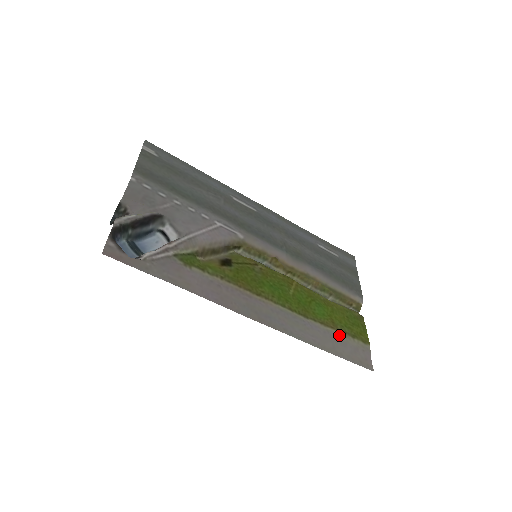
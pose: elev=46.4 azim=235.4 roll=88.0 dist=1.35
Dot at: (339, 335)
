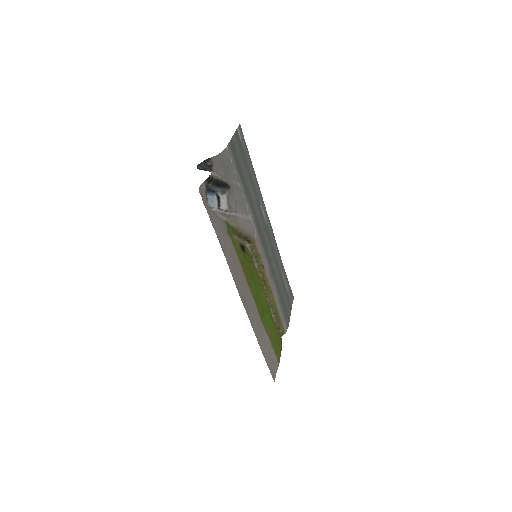
Dot at: (270, 344)
